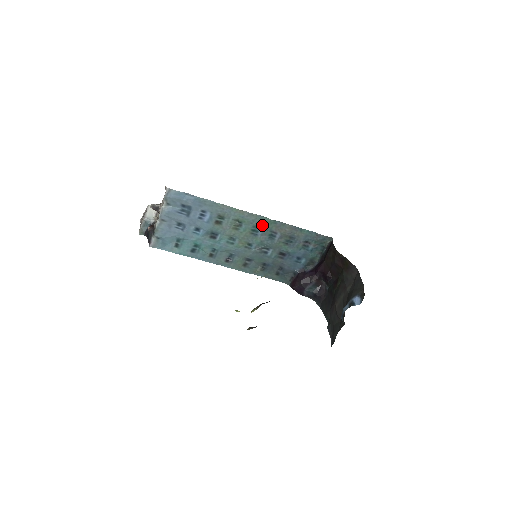
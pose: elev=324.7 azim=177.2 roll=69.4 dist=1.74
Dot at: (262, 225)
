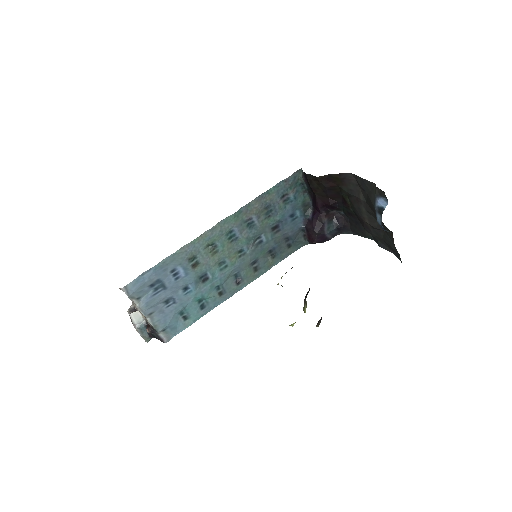
Dot at: (232, 226)
